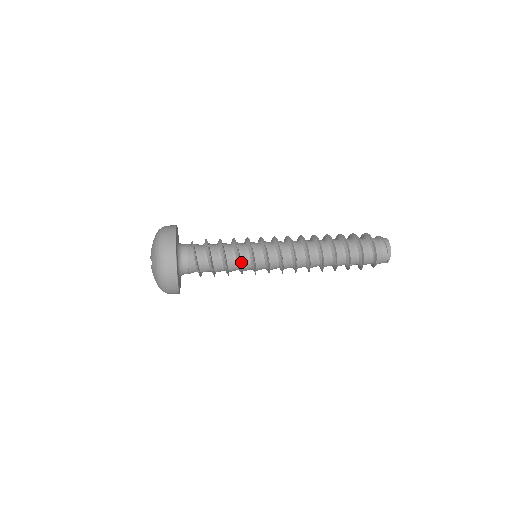
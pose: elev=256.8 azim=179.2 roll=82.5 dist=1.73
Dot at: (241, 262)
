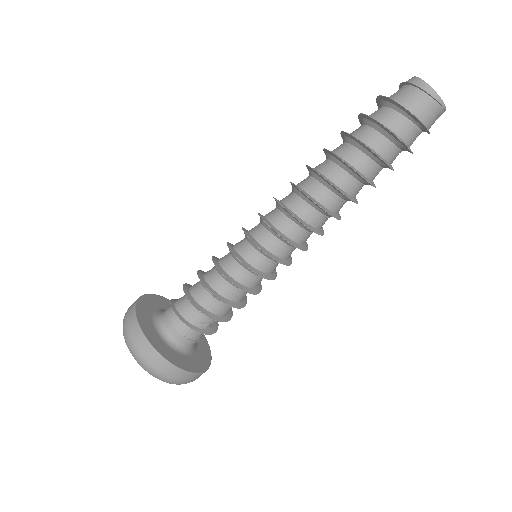
Dot at: (235, 280)
